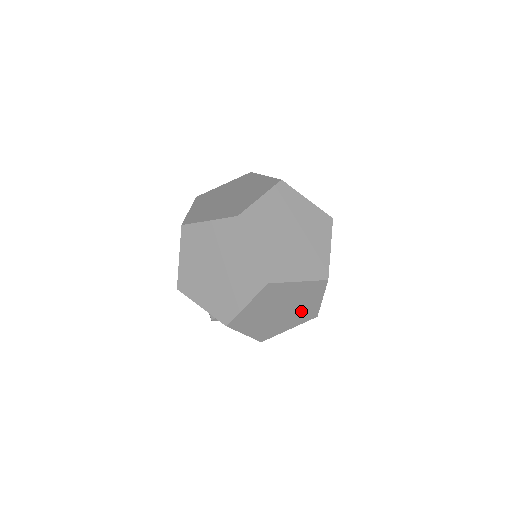
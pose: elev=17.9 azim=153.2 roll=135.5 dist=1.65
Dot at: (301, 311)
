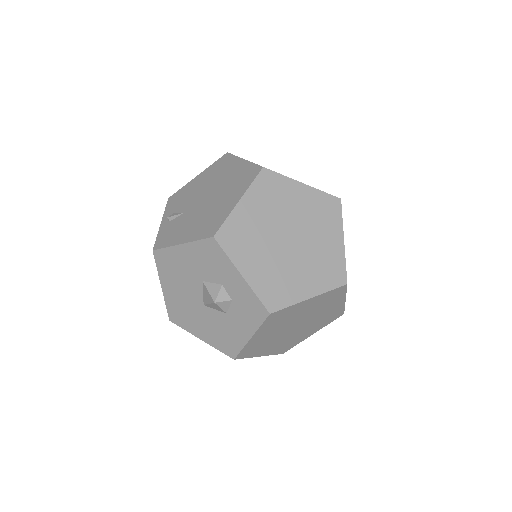
Dot at: (294, 338)
